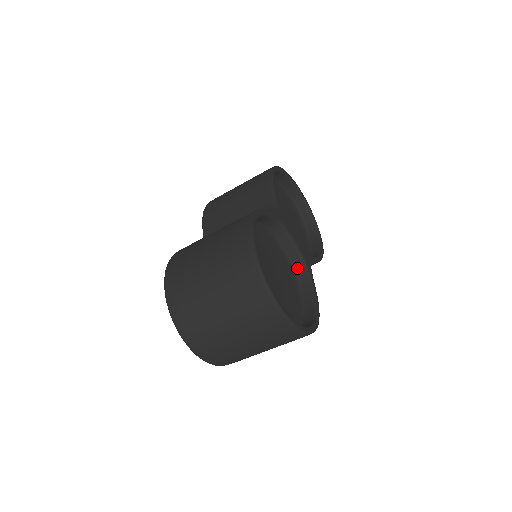
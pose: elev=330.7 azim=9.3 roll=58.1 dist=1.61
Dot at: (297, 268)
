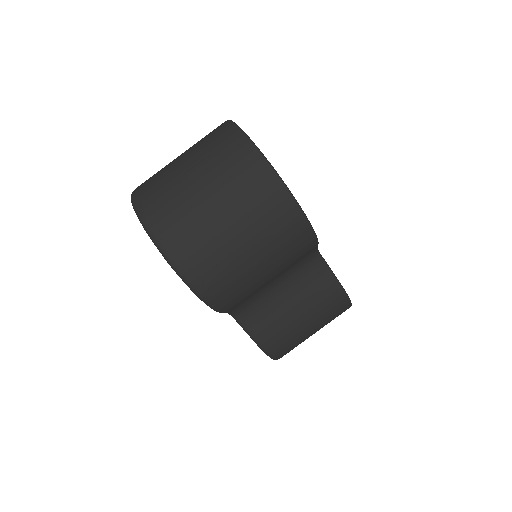
Dot at: occluded
